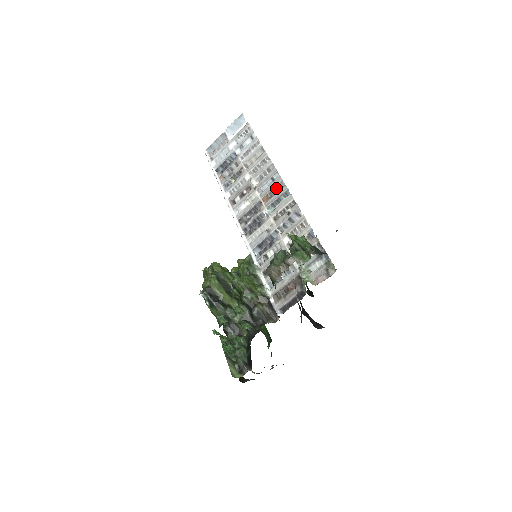
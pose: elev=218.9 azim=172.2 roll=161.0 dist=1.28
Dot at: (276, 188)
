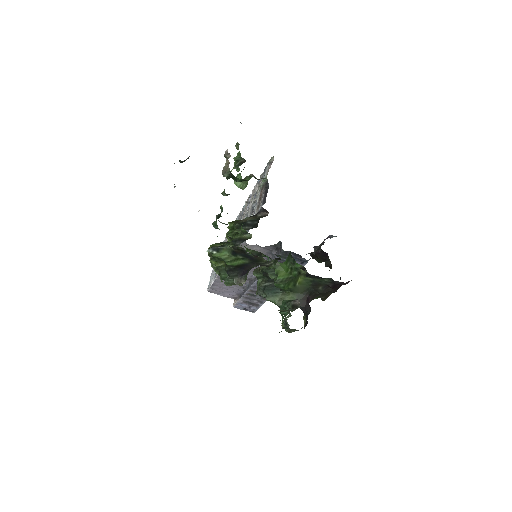
Dot at: (239, 217)
